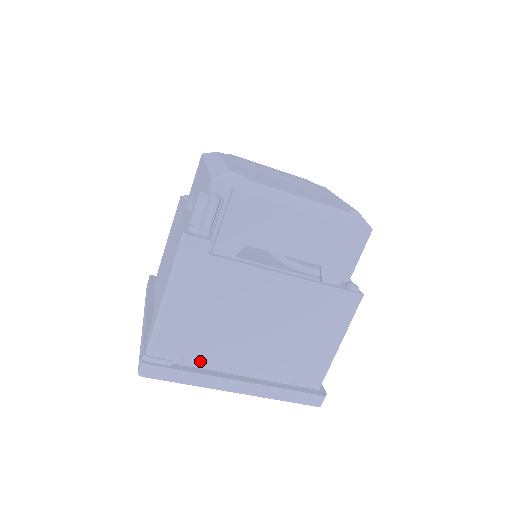
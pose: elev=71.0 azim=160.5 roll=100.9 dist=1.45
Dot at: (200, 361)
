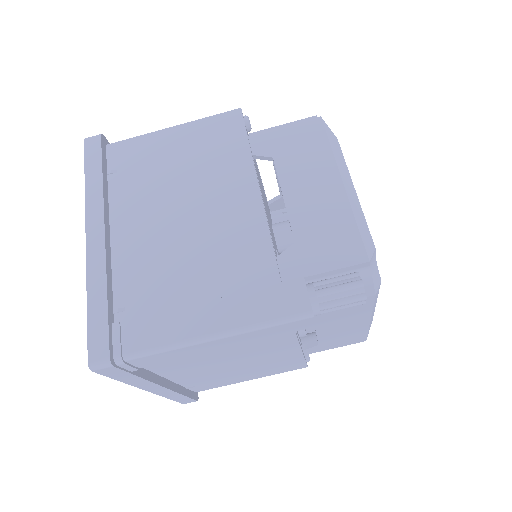
Dot at: (154, 365)
